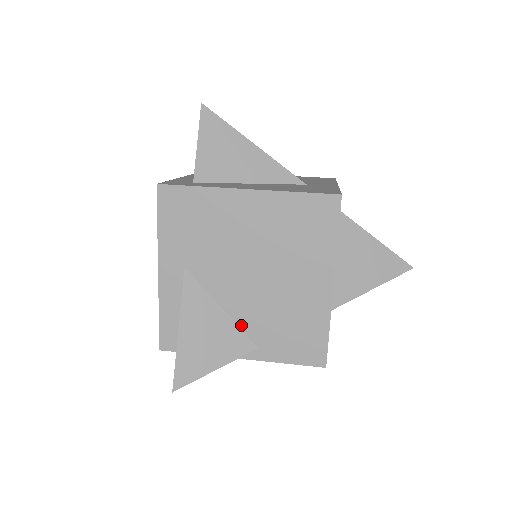
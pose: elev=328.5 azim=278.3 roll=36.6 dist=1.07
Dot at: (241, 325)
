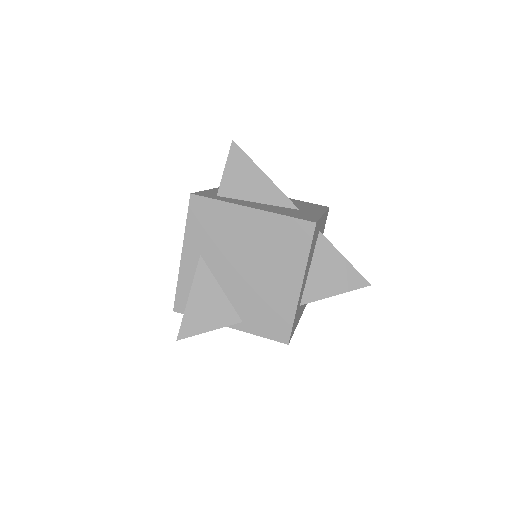
Dot at: (233, 303)
